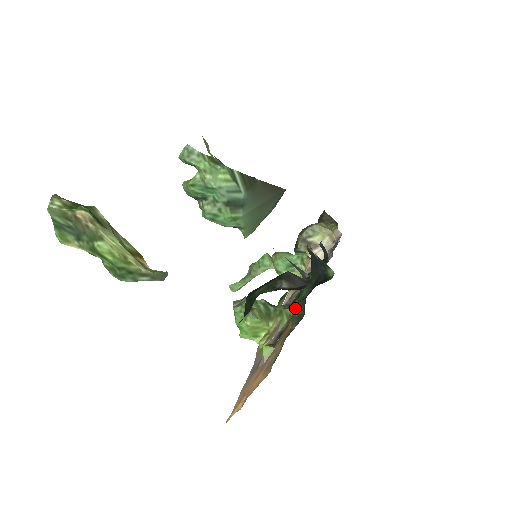
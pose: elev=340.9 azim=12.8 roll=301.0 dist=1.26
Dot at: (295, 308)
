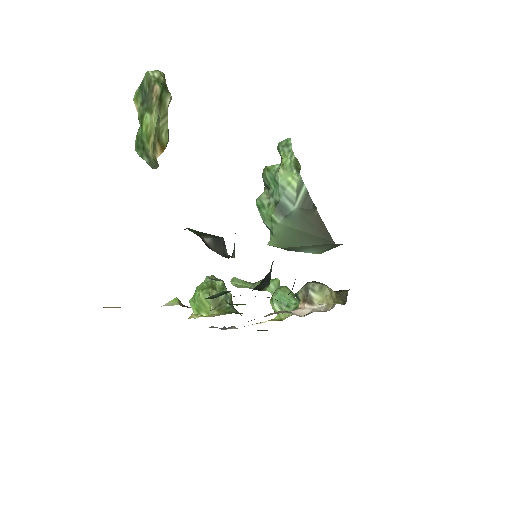
Dot at: (220, 292)
